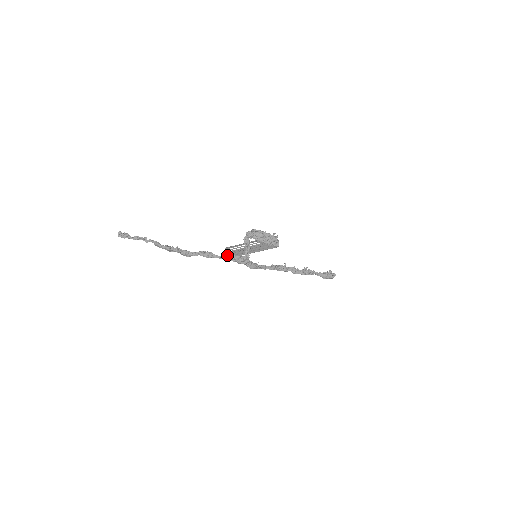
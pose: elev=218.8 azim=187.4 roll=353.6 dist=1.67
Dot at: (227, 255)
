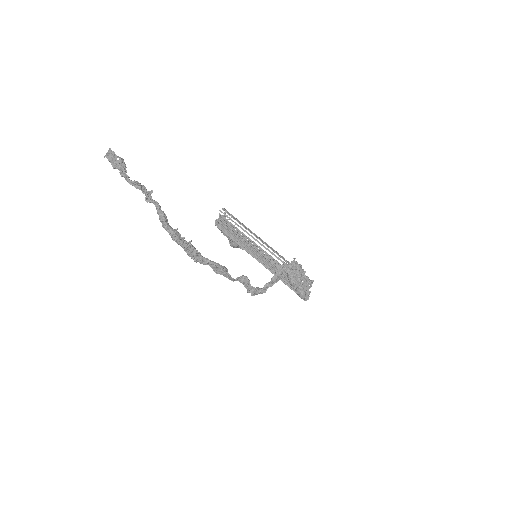
Dot at: (242, 280)
